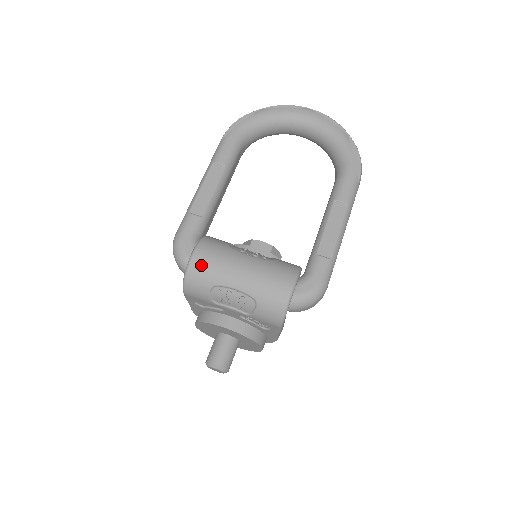
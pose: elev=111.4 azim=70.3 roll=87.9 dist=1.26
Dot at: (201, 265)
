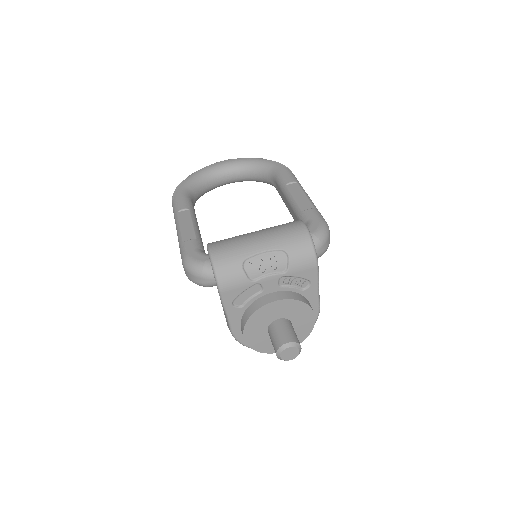
Dot at: (222, 252)
